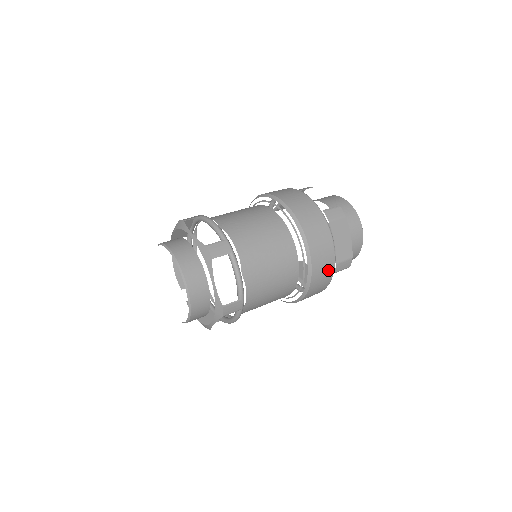
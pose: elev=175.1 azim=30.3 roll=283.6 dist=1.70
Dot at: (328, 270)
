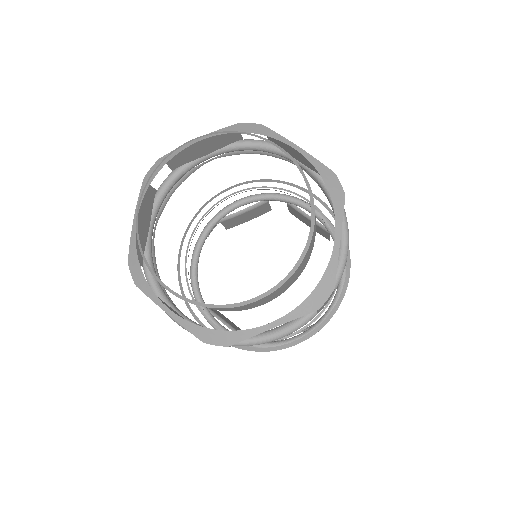
Dot at: occluded
